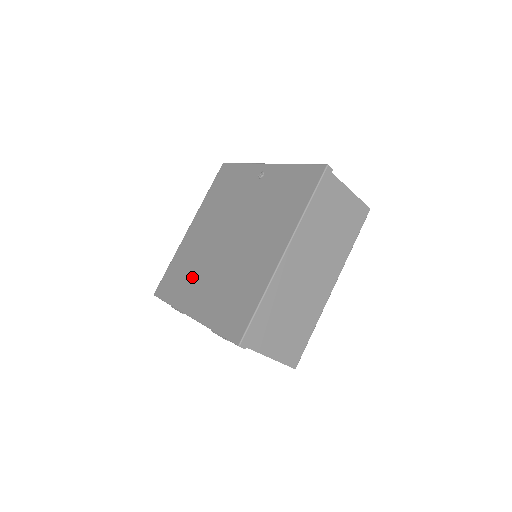
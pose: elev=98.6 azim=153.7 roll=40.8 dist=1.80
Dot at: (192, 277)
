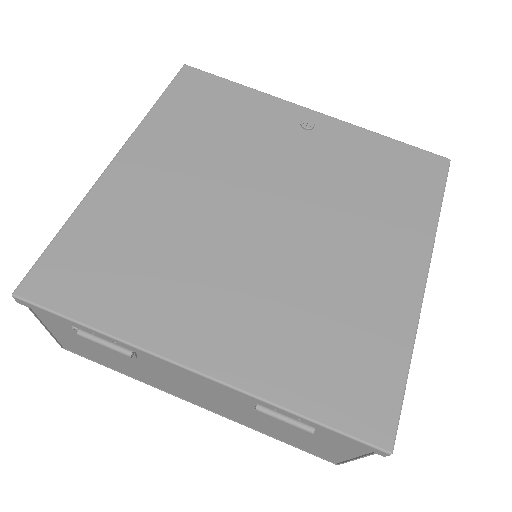
Dot at: (171, 276)
